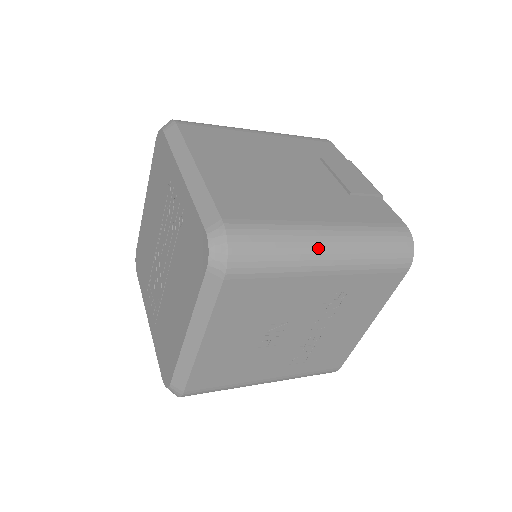
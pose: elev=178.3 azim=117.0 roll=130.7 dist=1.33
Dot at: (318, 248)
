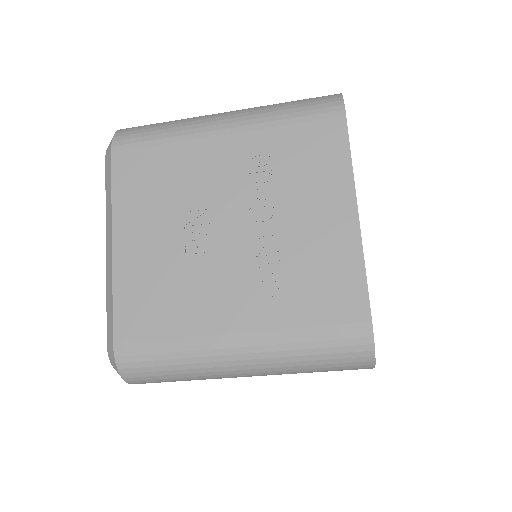
Dot at: (208, 117)
